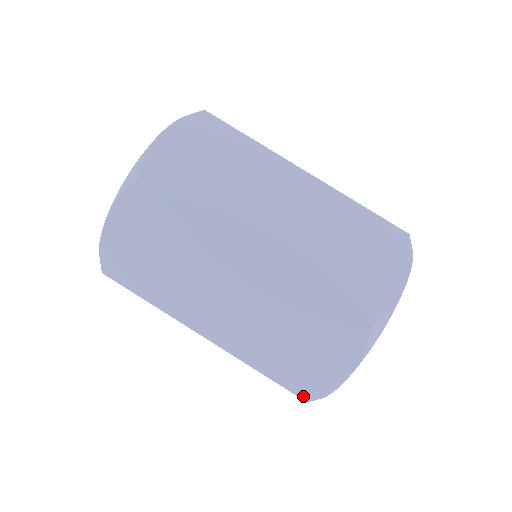
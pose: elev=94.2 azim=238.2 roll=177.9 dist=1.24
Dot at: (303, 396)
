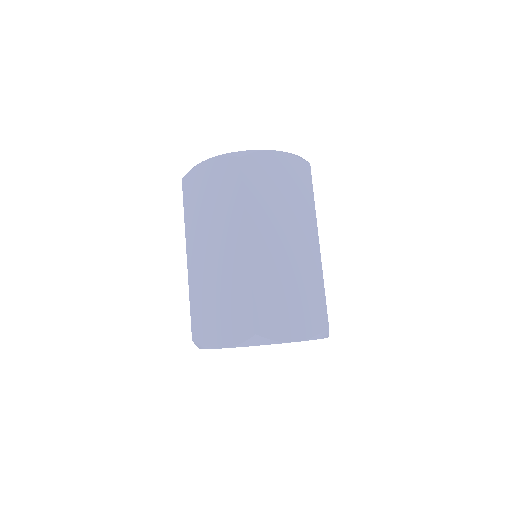
Dot at: (194, 335)
